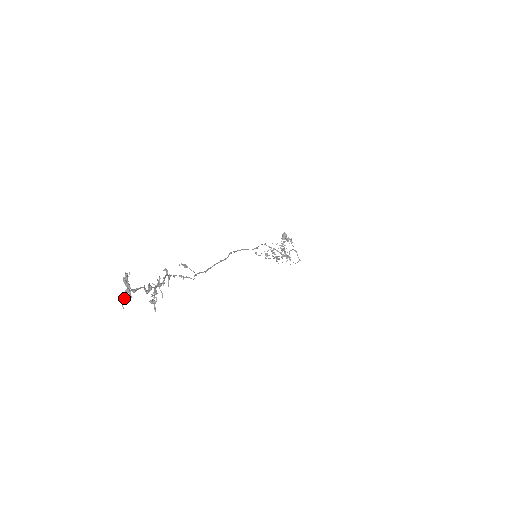
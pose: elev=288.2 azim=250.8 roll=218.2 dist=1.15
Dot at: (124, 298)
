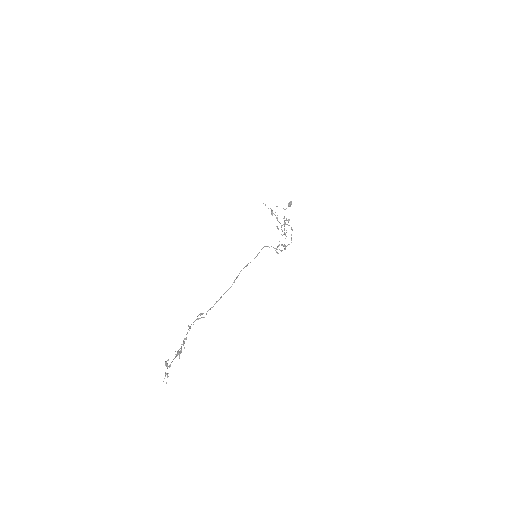
Dot at: occluded
